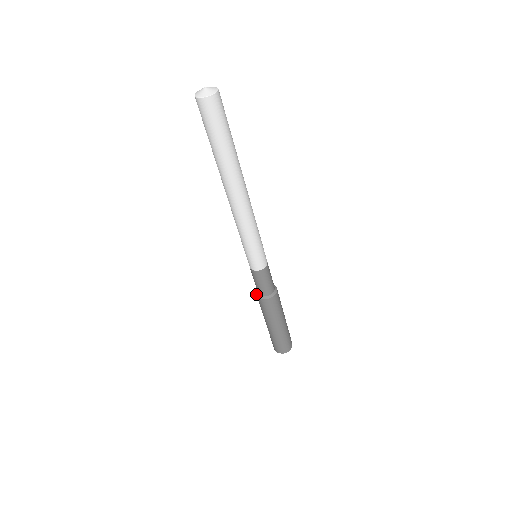
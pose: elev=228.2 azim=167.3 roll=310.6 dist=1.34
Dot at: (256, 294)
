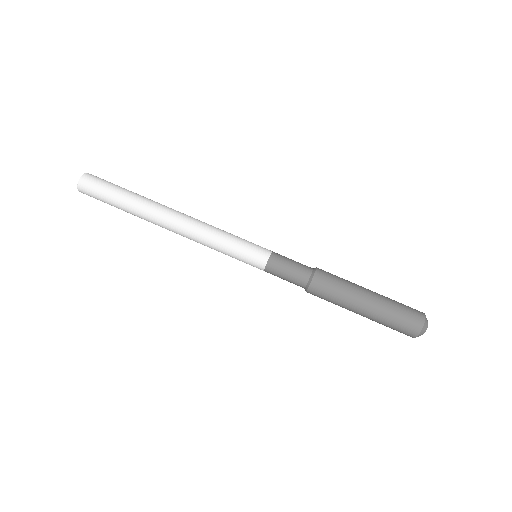
Dot at: occluded
